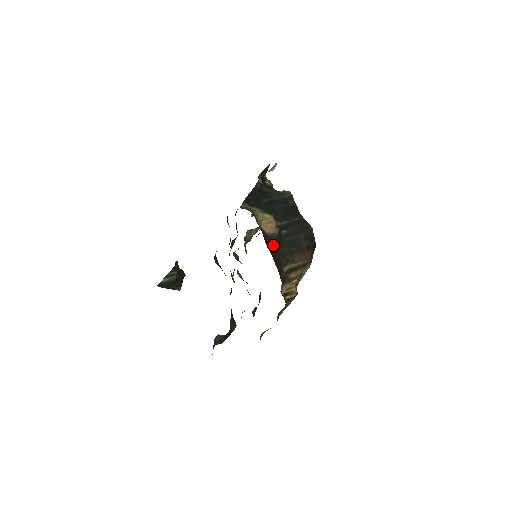
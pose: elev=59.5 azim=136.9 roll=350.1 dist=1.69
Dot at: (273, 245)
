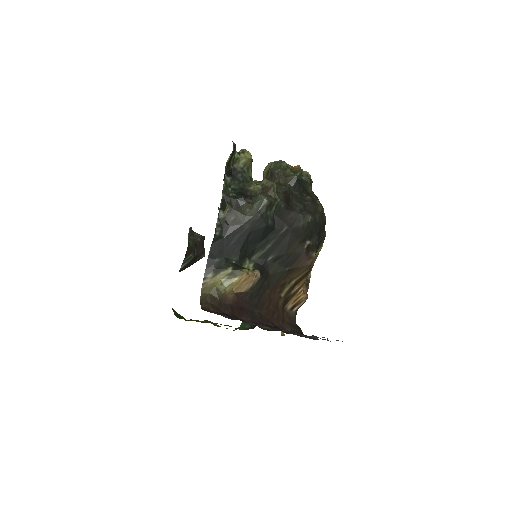
Dot at: (258, 292)
